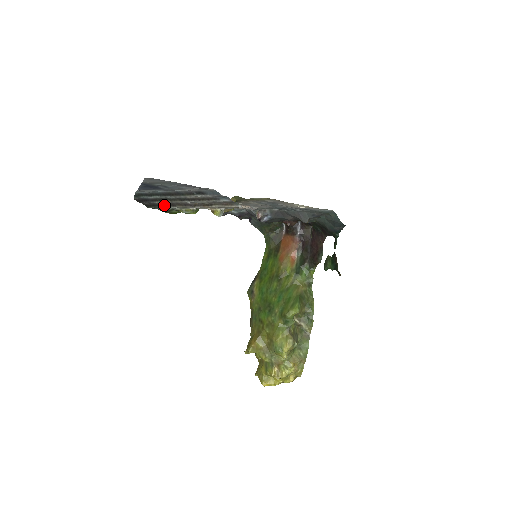
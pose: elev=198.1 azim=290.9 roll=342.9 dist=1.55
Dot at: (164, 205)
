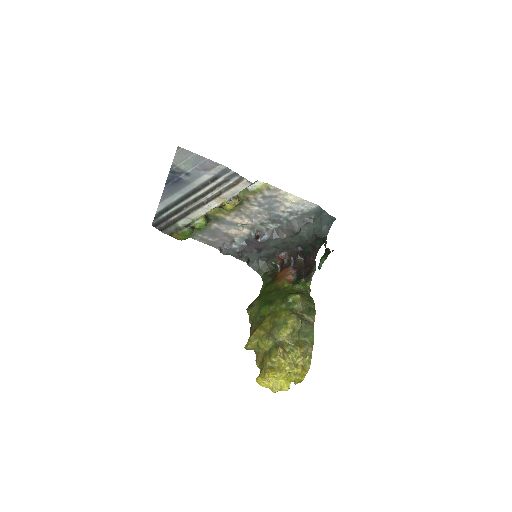
Dot at: (179, 219)
